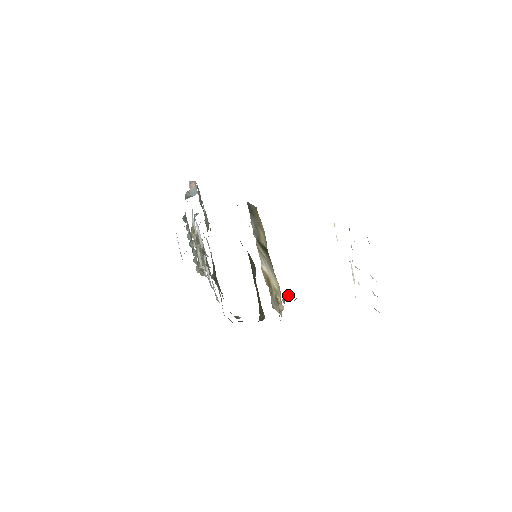
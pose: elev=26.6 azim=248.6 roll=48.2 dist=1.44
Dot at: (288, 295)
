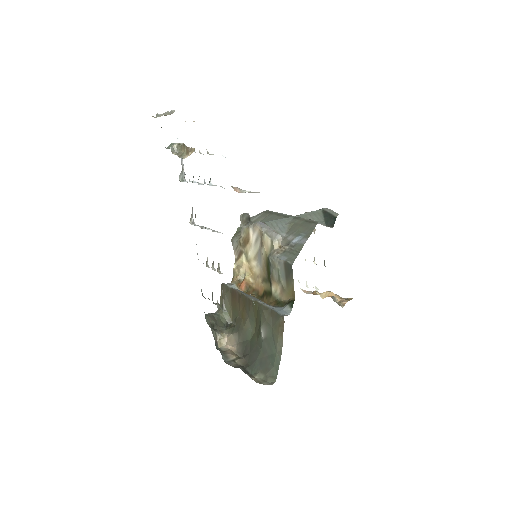
Dot at: (249, 216)
